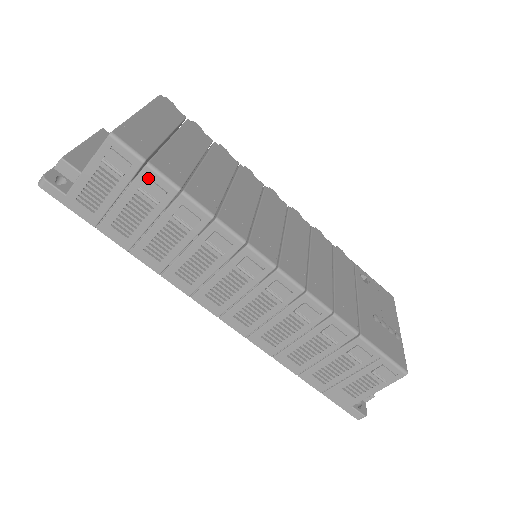
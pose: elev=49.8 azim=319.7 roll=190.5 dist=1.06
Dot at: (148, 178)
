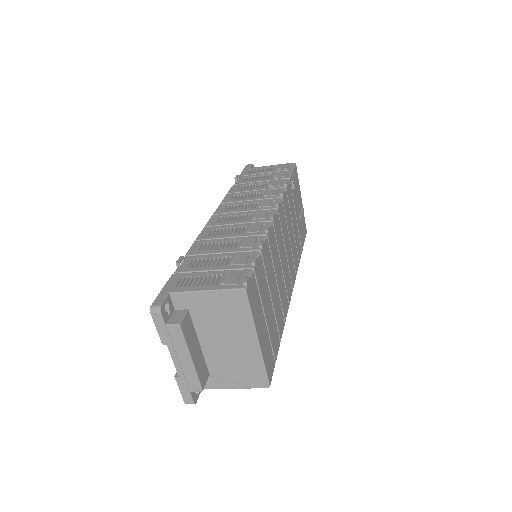
Dot at: occluded
